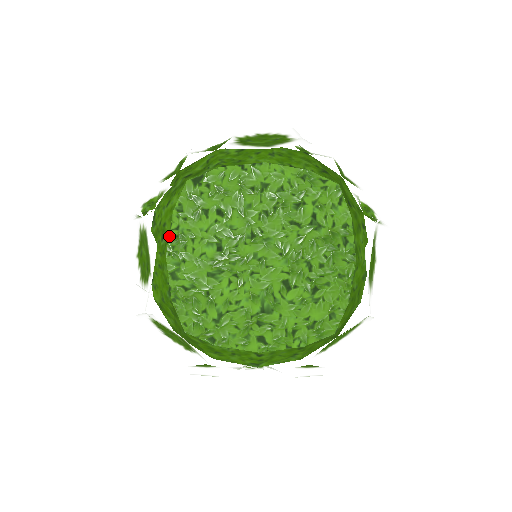
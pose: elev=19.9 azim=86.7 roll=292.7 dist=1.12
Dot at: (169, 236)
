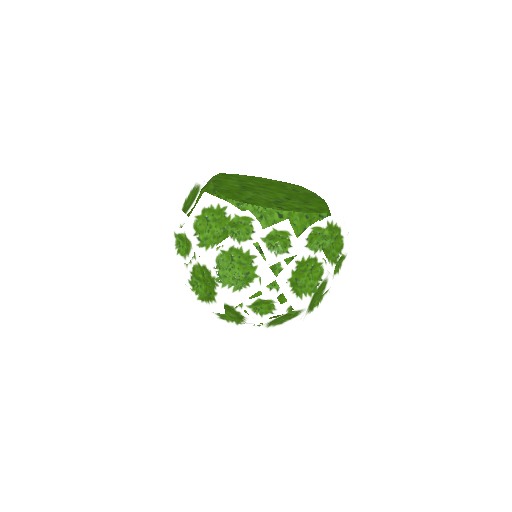
Dot at: (212, 180)
